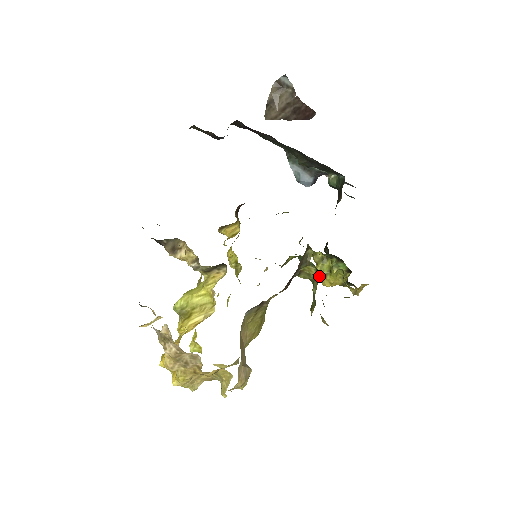
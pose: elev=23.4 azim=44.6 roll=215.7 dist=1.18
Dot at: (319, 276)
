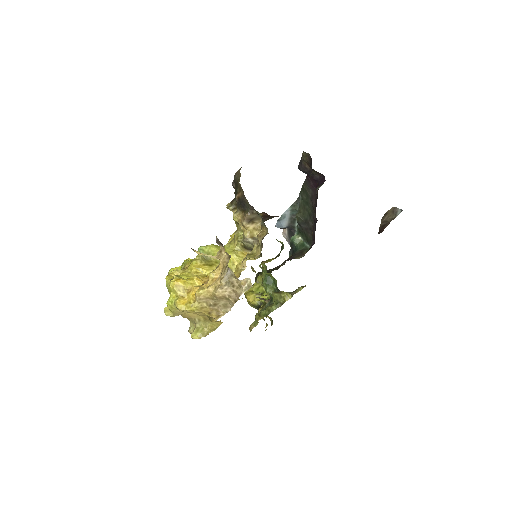
Dot at: occluded
